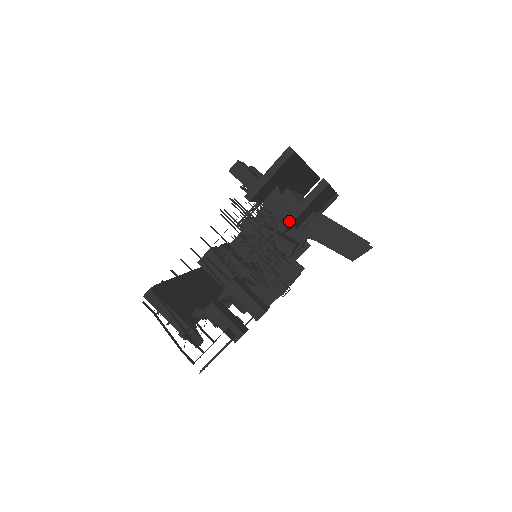
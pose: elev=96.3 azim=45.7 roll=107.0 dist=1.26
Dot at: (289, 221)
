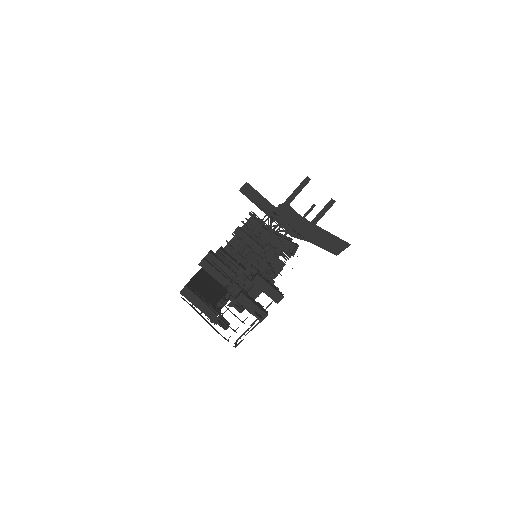
Dot at: (309, 229)
